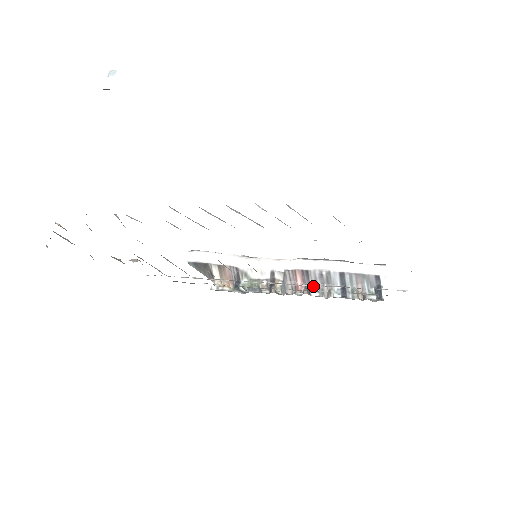
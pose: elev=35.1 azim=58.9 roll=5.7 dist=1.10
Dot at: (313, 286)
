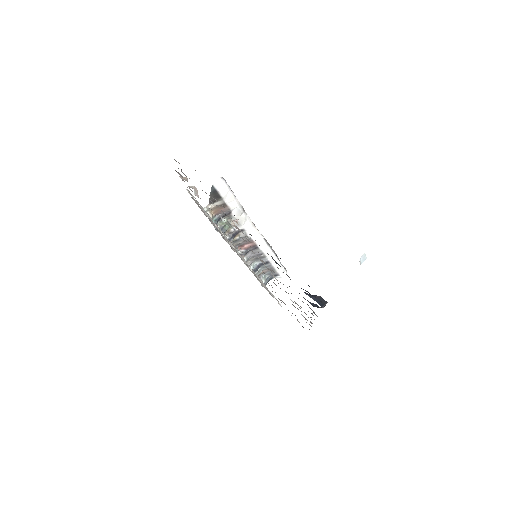
Dot at: (249, 253)
